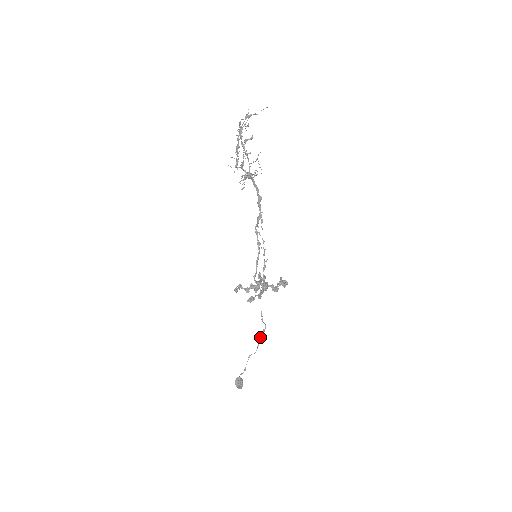
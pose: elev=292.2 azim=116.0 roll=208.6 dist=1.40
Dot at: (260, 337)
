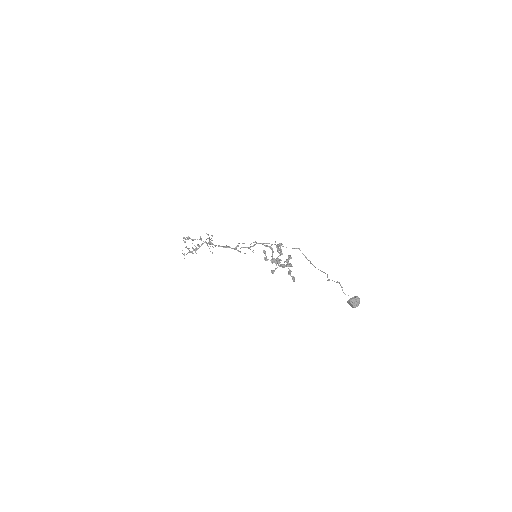
Dot at: occluded
